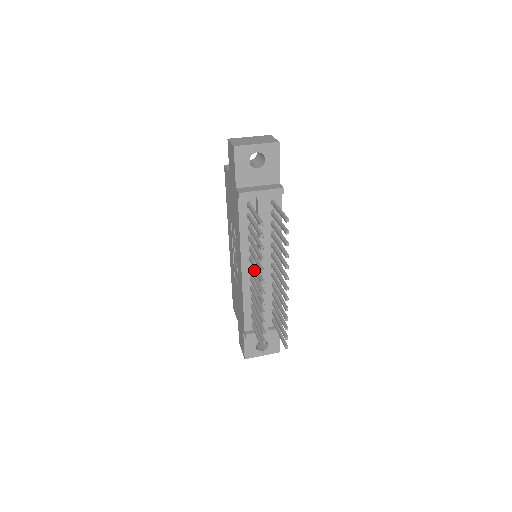
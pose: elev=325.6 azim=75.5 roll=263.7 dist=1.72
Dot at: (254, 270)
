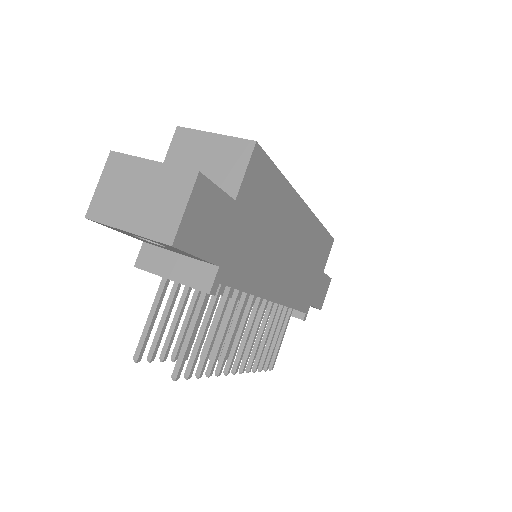
Dot at: occluded
